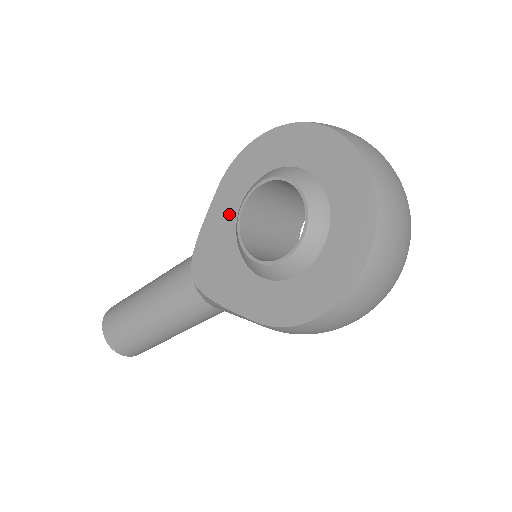
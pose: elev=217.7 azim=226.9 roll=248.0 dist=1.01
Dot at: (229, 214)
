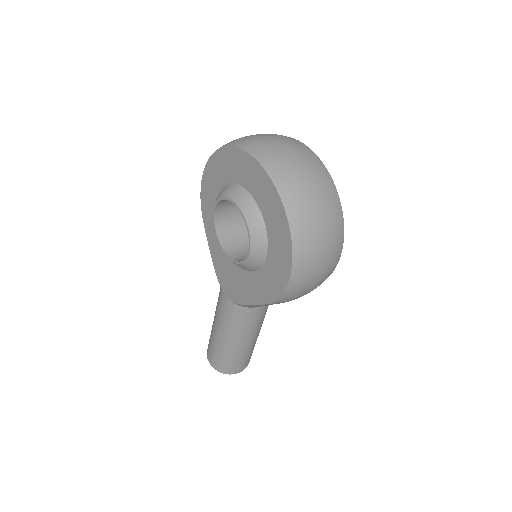
Dot at: occluded
